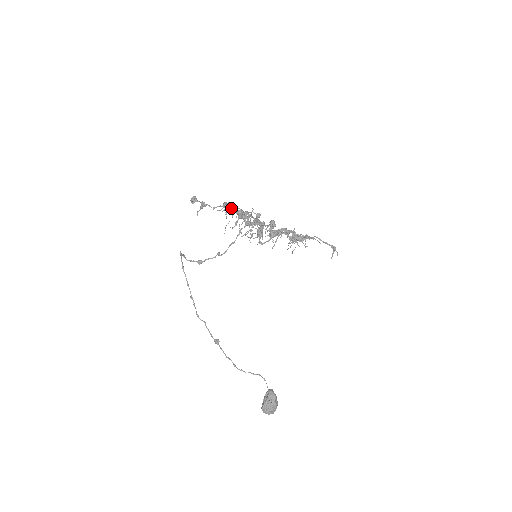
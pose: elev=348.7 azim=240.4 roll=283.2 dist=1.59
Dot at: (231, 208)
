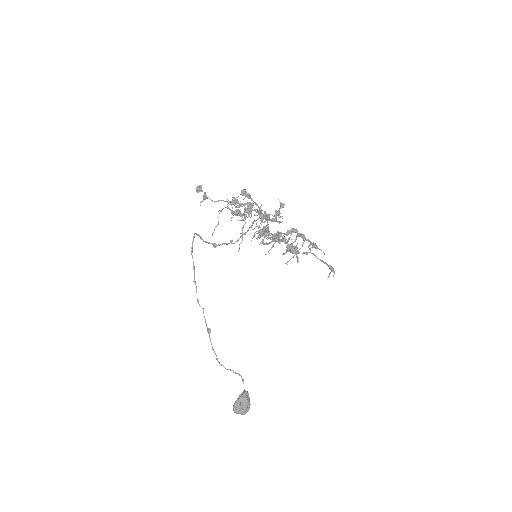
Dot at: (233, 203)
